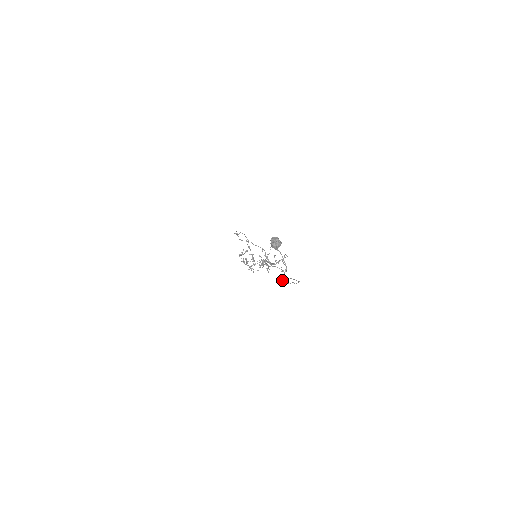
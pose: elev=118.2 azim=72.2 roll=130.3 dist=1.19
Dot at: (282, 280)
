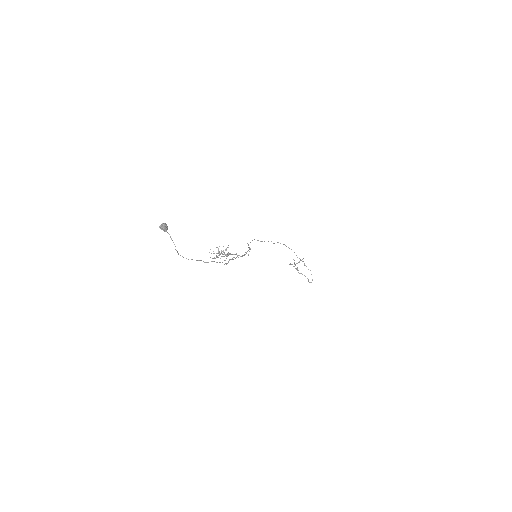
Dot at: (180, 255)
